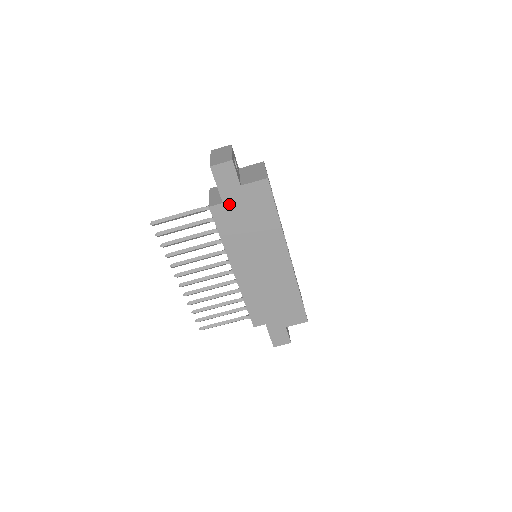
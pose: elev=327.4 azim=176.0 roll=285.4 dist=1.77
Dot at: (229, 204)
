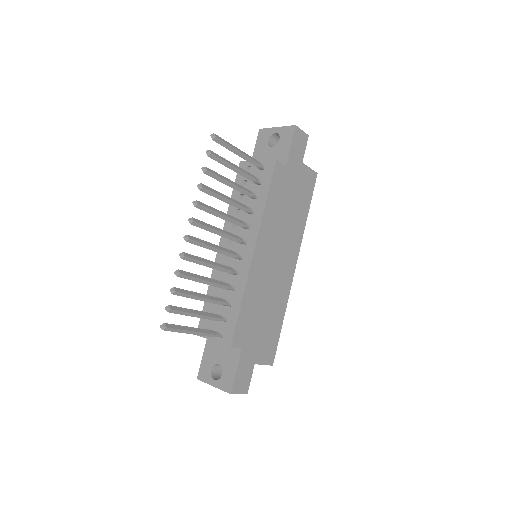
Dot at: (288, 171)
